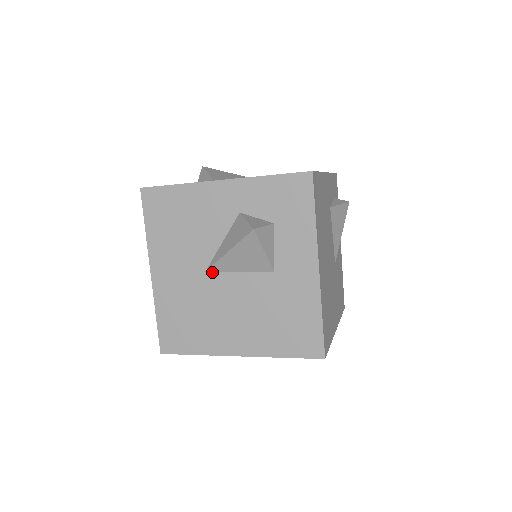
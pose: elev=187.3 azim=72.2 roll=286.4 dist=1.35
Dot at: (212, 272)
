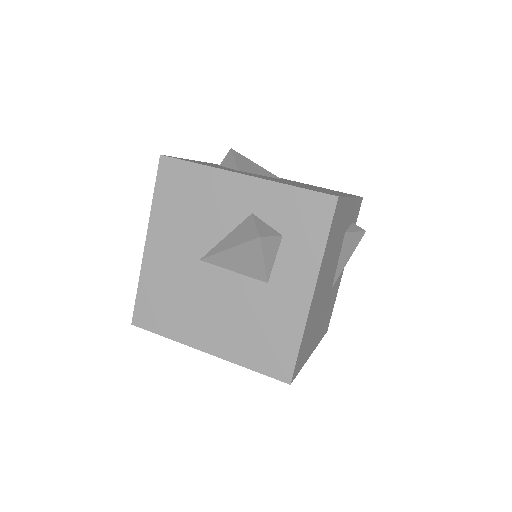
Dot at: (206, 263)
